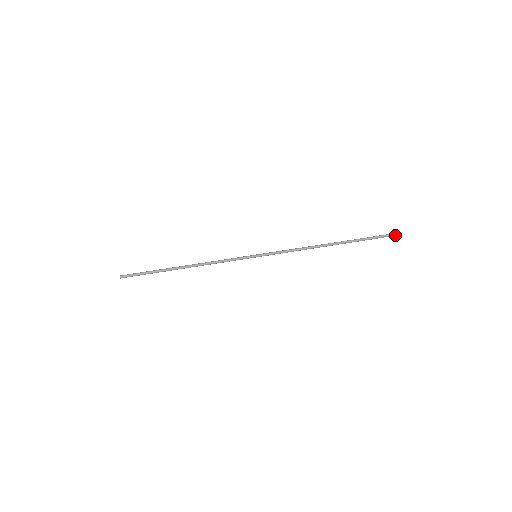
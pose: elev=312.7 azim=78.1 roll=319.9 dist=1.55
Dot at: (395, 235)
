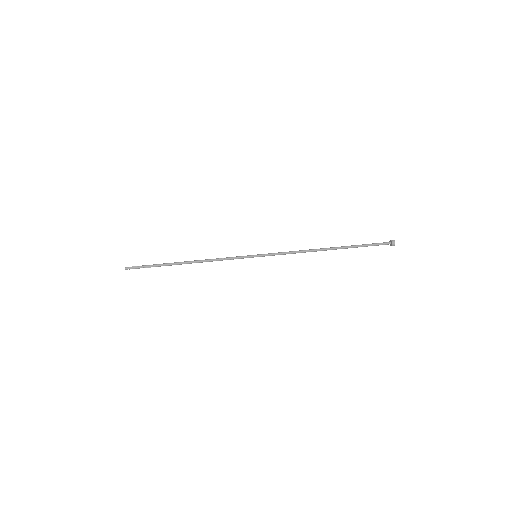
Dot at: (390, 243)
